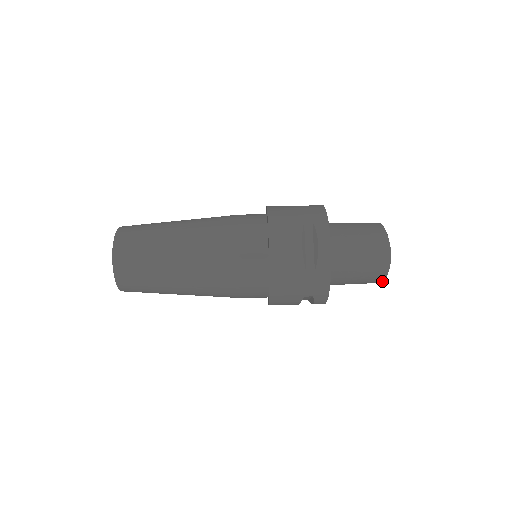
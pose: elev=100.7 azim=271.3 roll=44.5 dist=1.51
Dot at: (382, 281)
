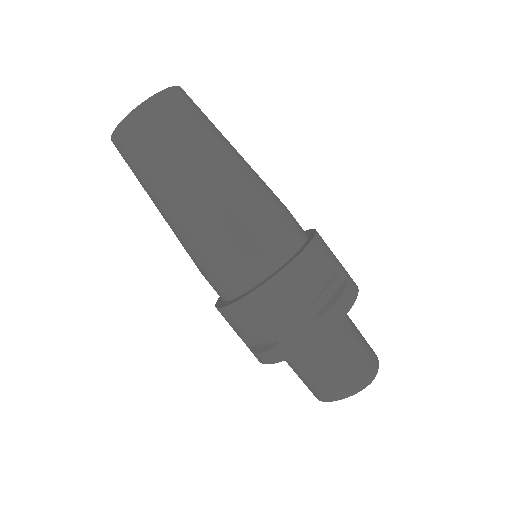
Dot at: (331, 400)
